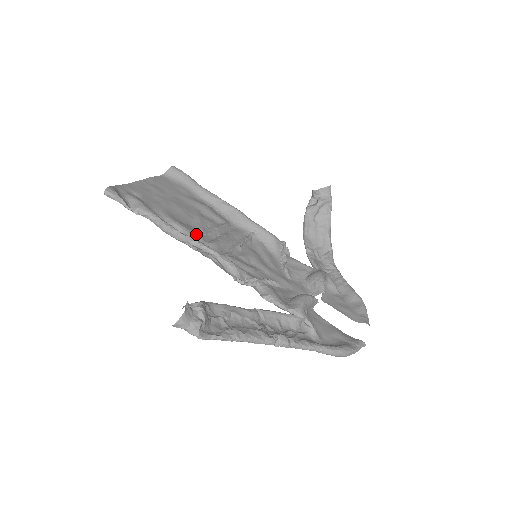
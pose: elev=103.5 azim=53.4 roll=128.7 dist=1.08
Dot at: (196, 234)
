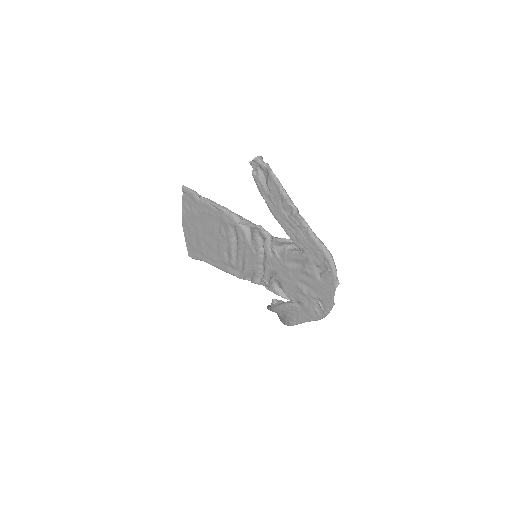
Dot at: (225, 226)
